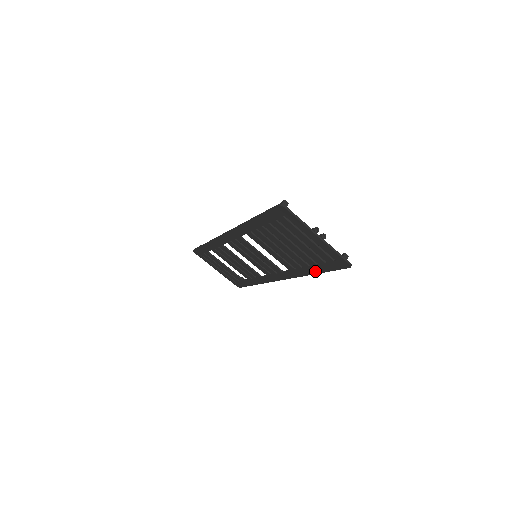
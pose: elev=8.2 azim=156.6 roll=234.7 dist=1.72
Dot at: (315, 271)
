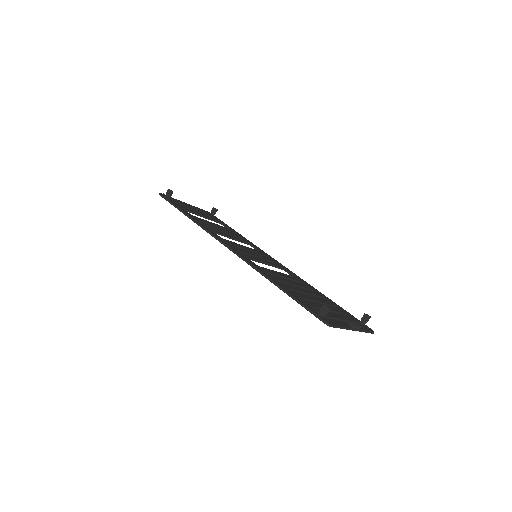
Dot at: occluded
